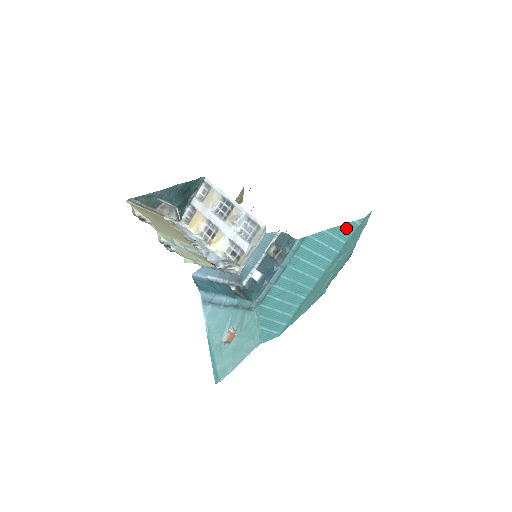
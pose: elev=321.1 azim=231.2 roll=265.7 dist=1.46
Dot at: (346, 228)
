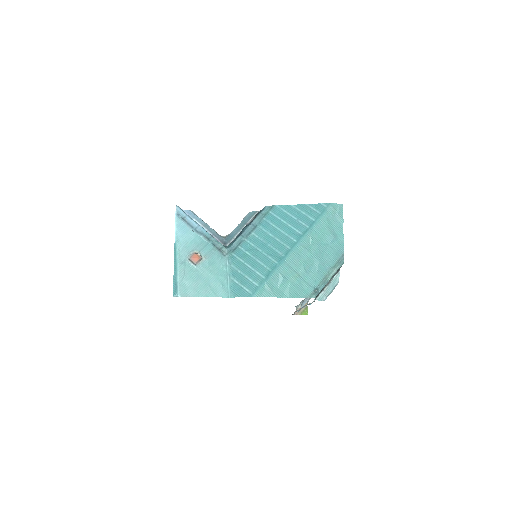
Dot at: (313, 208)
